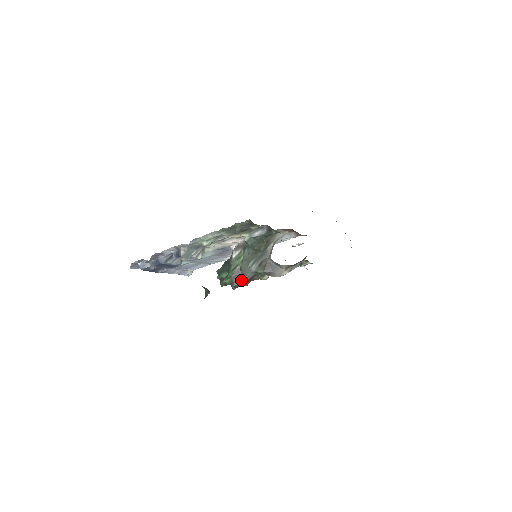
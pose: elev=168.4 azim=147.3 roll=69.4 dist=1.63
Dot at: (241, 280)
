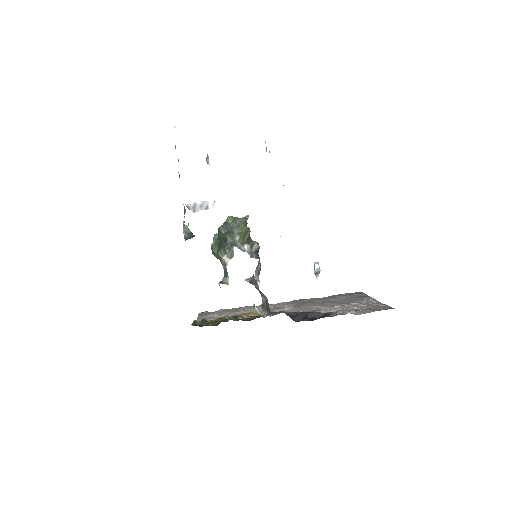
Dot at: occluded
